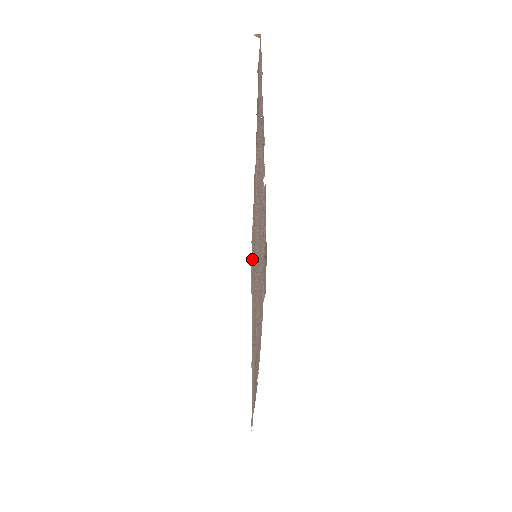
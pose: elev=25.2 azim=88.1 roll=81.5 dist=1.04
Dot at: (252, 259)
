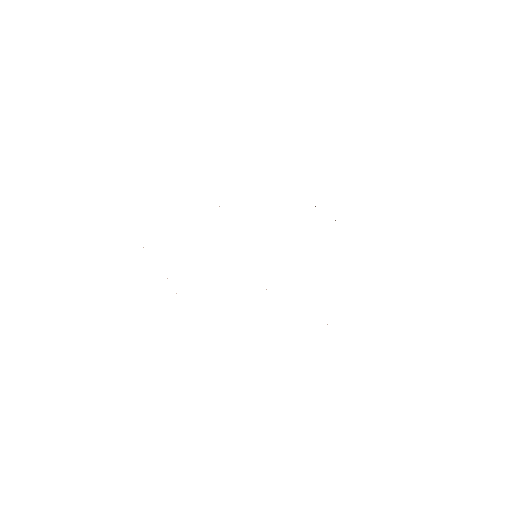
Dot at: occluded
